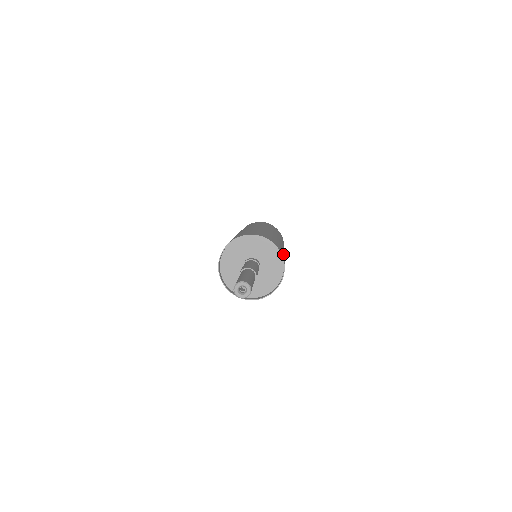
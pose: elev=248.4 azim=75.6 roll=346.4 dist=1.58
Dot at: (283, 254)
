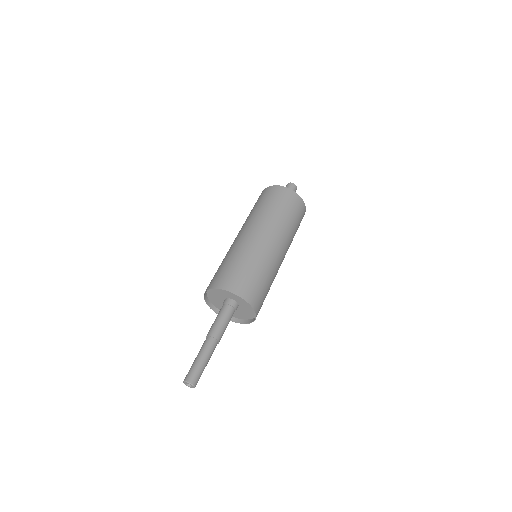
Dot at: (255, 277)
